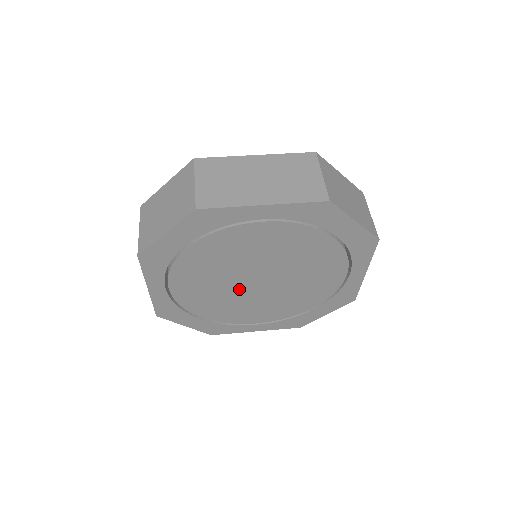
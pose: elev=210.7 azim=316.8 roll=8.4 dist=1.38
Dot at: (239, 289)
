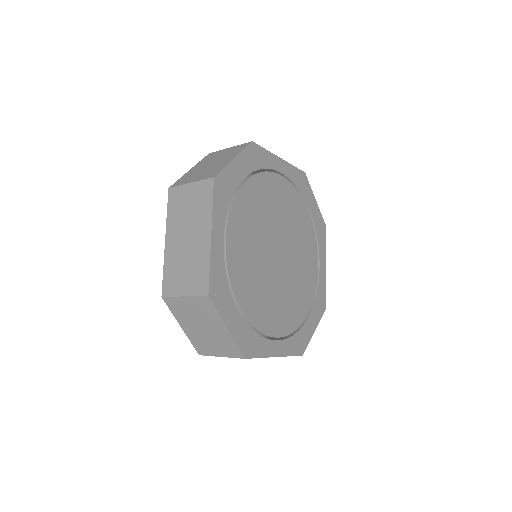
Dot at: (268, 263)
